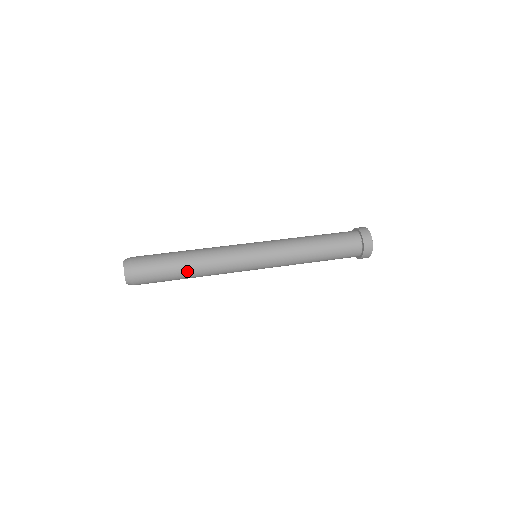
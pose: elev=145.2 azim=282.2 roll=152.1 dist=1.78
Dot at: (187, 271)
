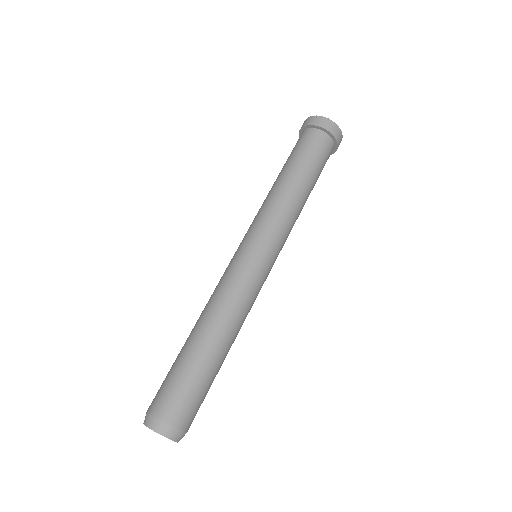
Dot at: (225, 357)
